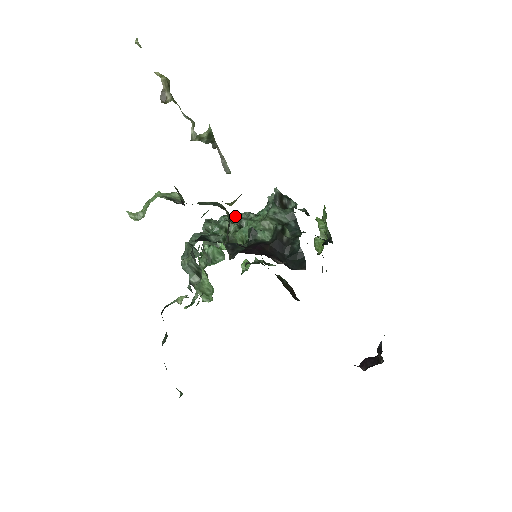
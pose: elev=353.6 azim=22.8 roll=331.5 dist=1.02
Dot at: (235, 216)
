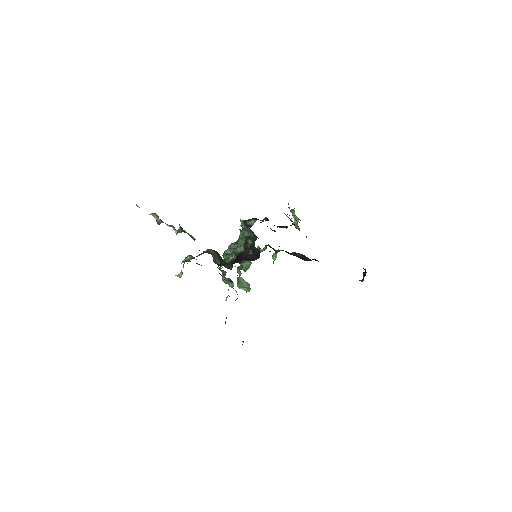
Dot at: (232, 244)
